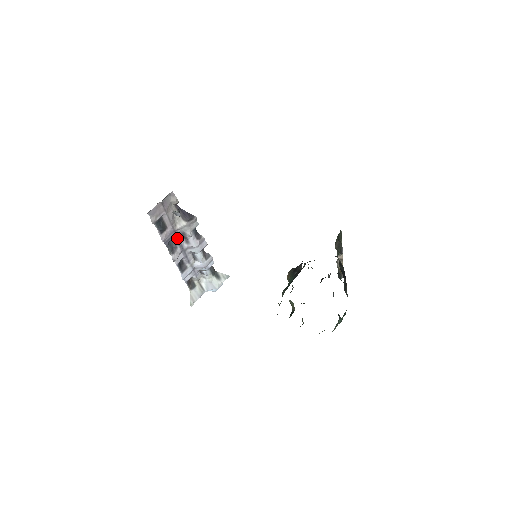
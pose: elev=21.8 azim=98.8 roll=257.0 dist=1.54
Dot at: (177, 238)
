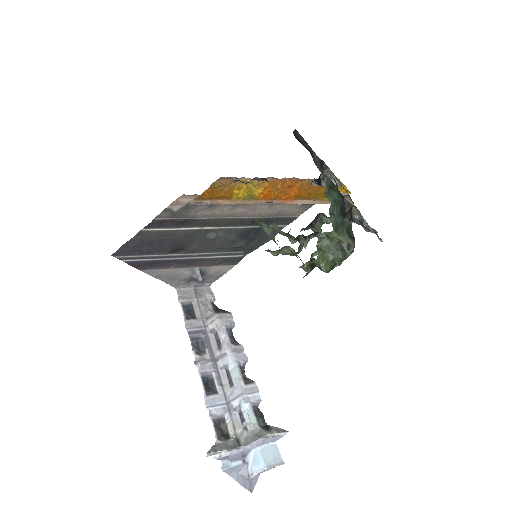
Dot at: (208, 340)
